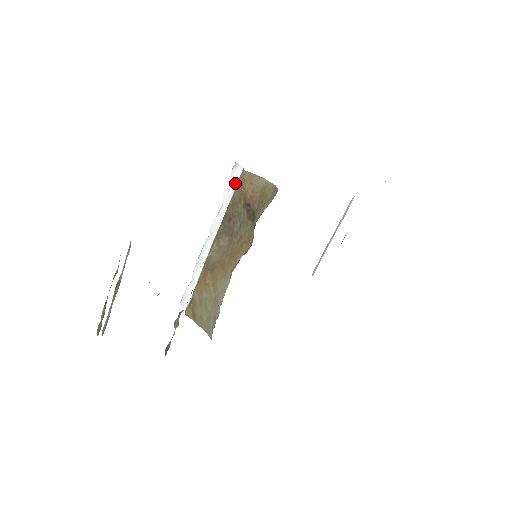
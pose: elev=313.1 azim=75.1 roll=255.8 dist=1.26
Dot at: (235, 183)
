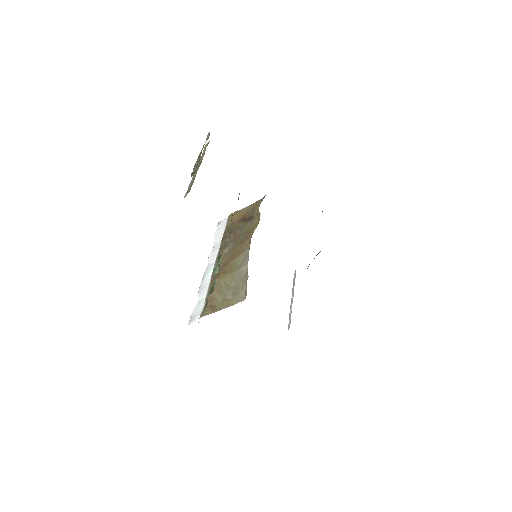
Dot at: (224, 226)
